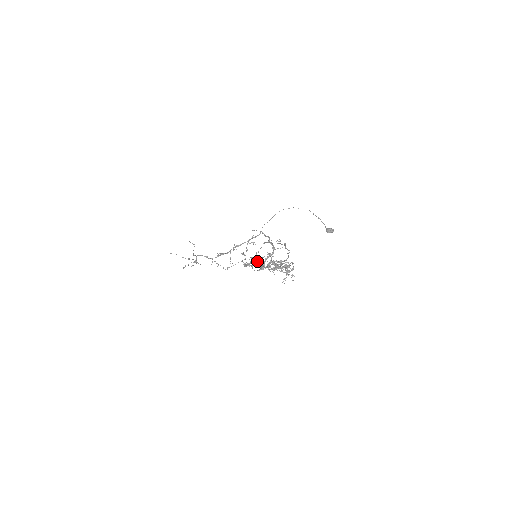
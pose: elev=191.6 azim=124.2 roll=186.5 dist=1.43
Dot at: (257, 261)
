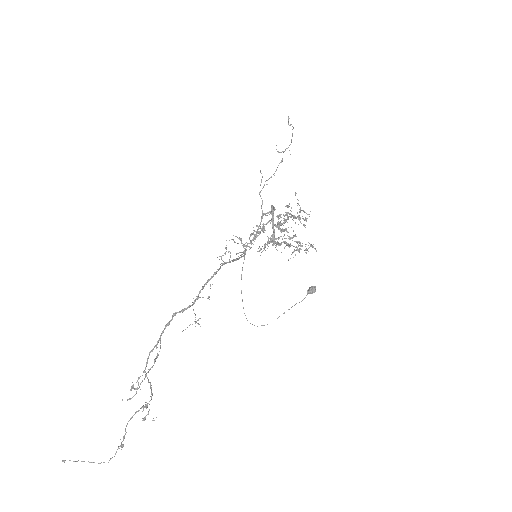
Dot at: (263, 229)
